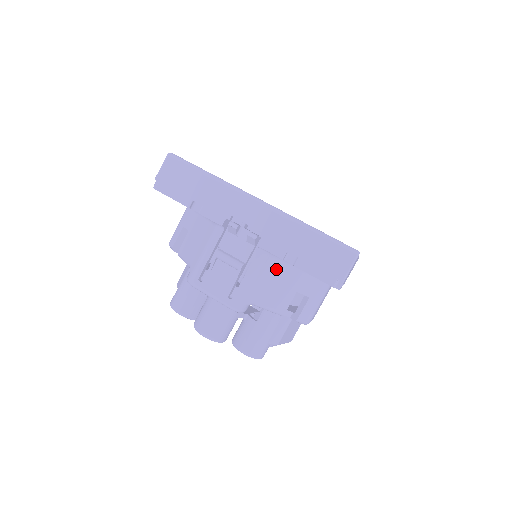
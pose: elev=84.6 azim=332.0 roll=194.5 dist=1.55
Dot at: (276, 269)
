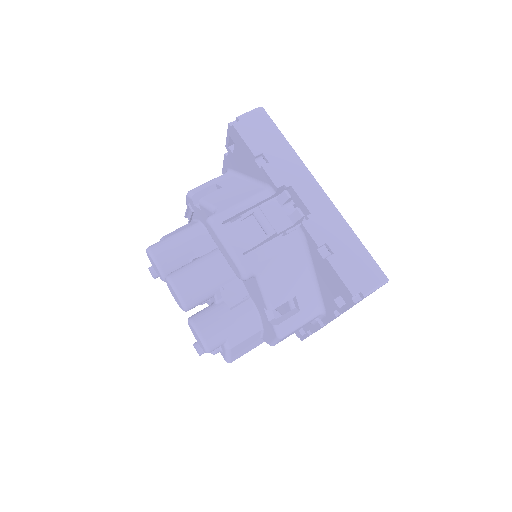
Dot at: (297, 259)
